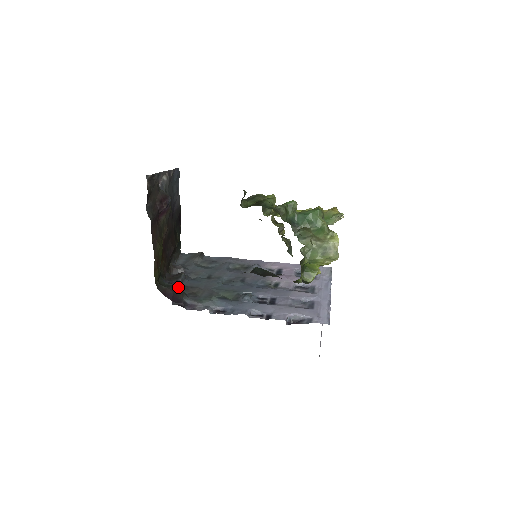
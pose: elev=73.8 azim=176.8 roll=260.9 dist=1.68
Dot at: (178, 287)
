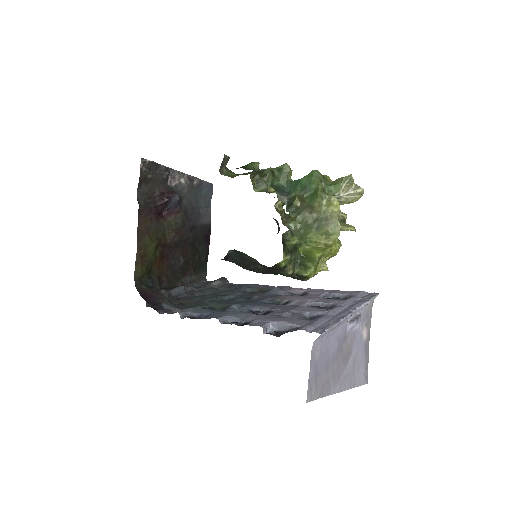
Dot at: (161, 290)
